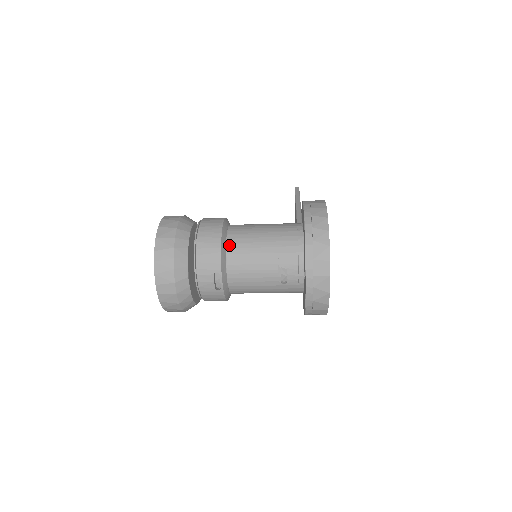
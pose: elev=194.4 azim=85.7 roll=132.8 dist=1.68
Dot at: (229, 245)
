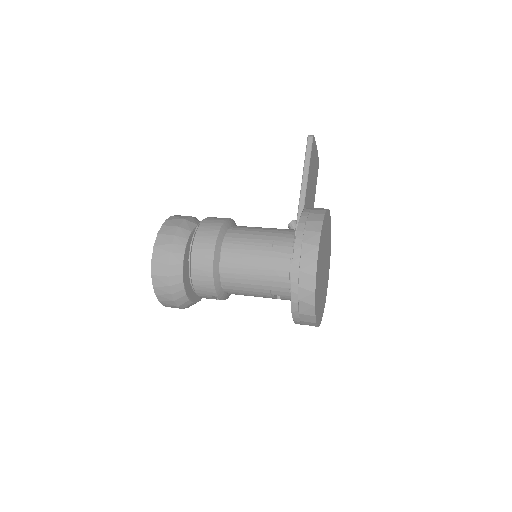
Dot at: (222, 274)
